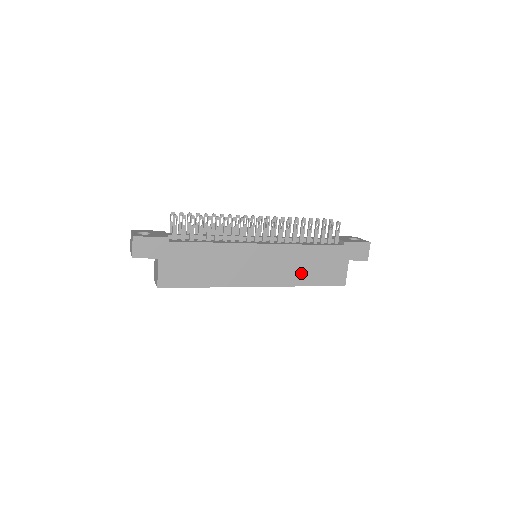
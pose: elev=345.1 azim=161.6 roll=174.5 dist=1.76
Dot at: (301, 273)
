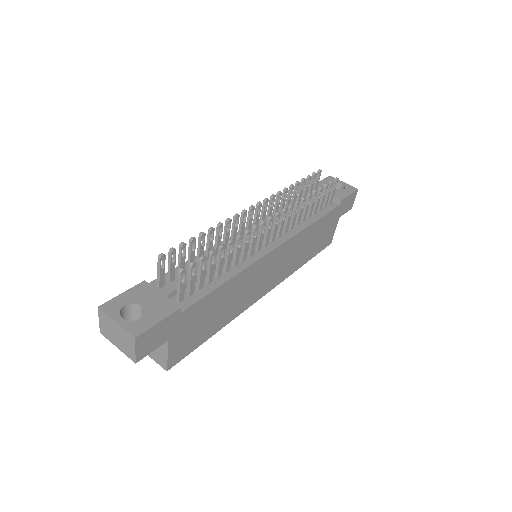
Dot at: (302, 255)
